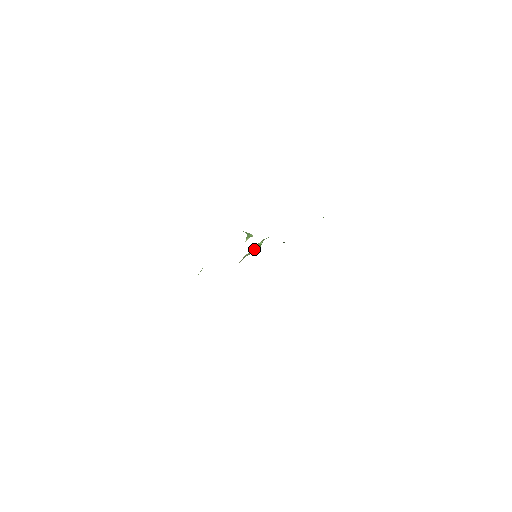
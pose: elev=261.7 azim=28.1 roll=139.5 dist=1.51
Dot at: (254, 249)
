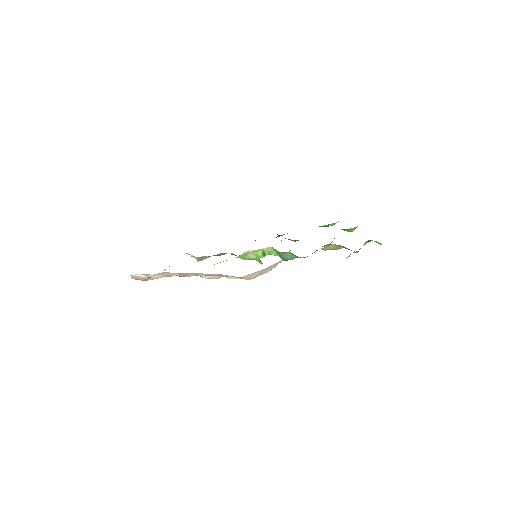
Dot at: (259, 251)
